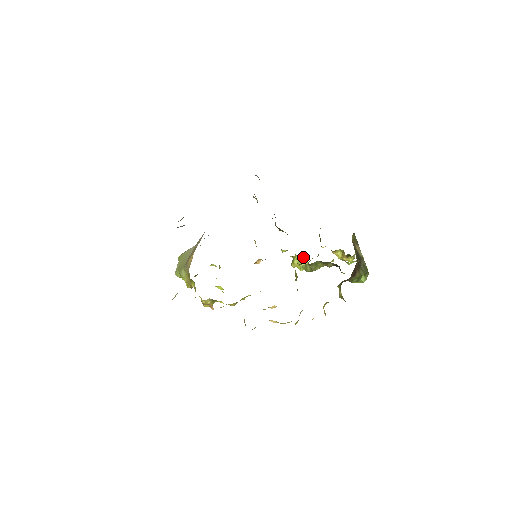
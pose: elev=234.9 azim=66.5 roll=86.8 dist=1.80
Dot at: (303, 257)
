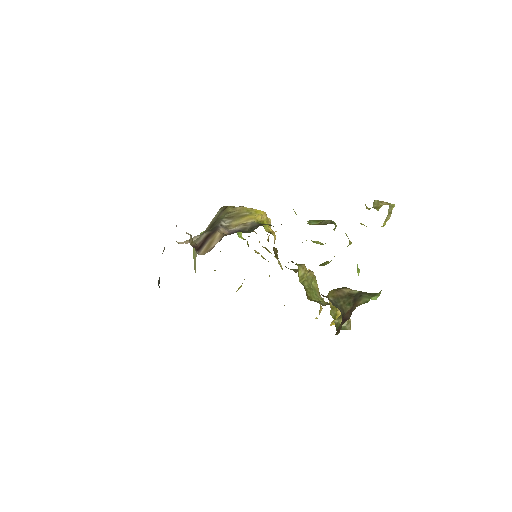
Dot at: occluded
